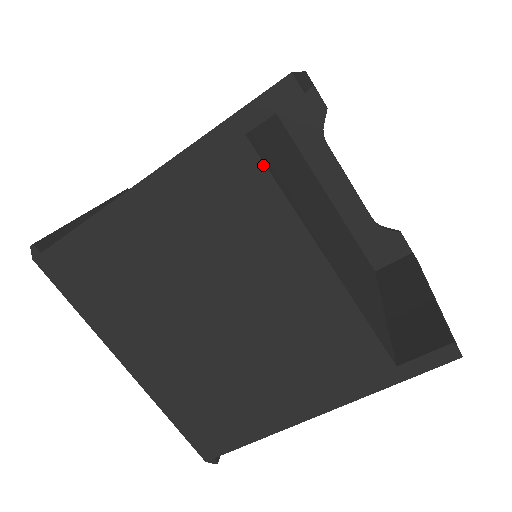
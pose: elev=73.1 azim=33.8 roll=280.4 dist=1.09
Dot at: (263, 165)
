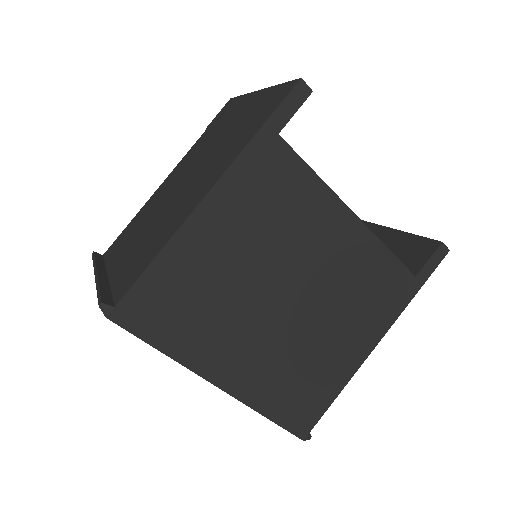
Dot at: (296, 154)
